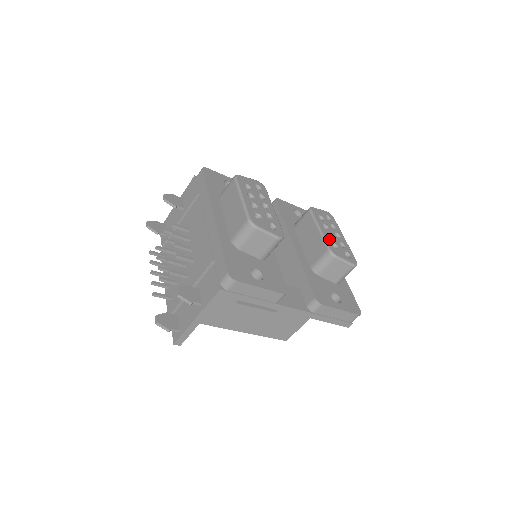
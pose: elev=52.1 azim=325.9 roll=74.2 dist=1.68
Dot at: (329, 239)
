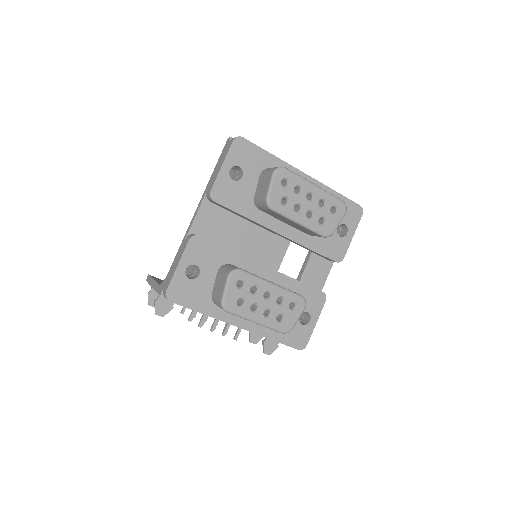
Dot at: (314, 222)
